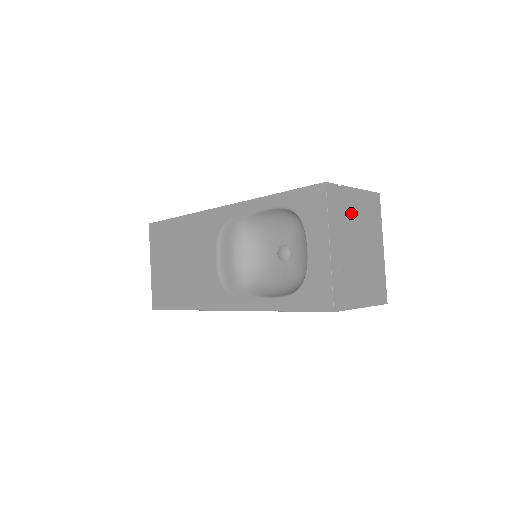
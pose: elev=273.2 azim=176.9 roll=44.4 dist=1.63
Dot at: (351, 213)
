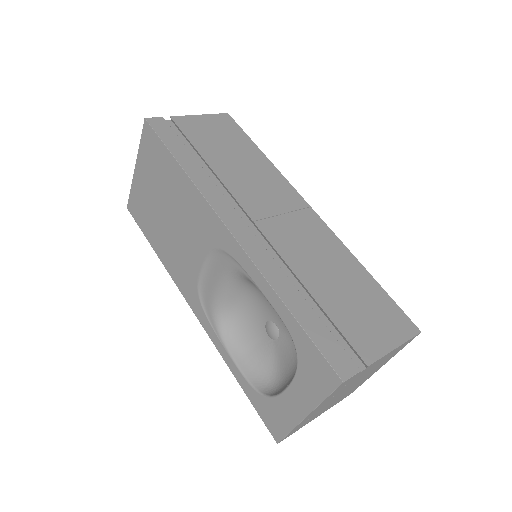
Dot at: (360, 376)
